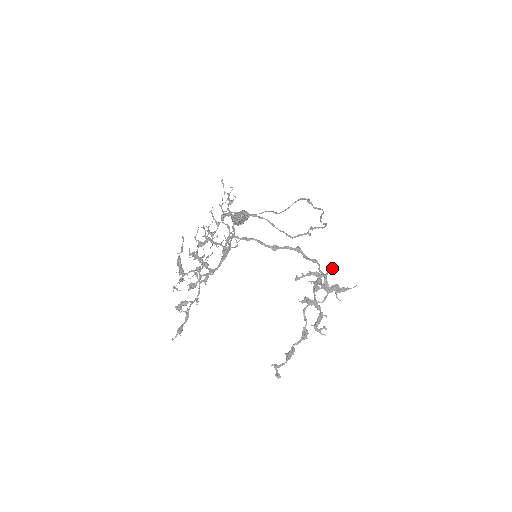
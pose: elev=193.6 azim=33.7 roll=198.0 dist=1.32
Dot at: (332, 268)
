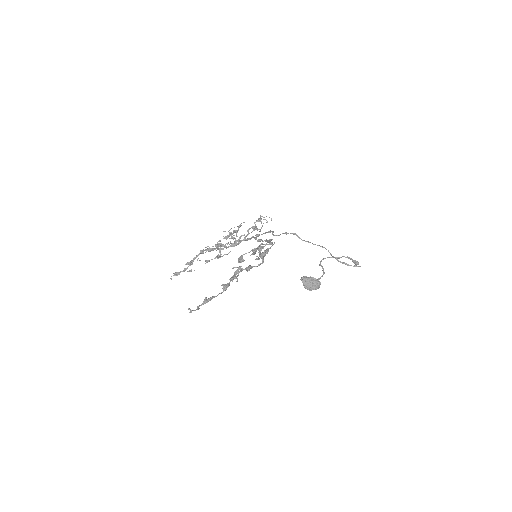
Dot at: (274, 243)
